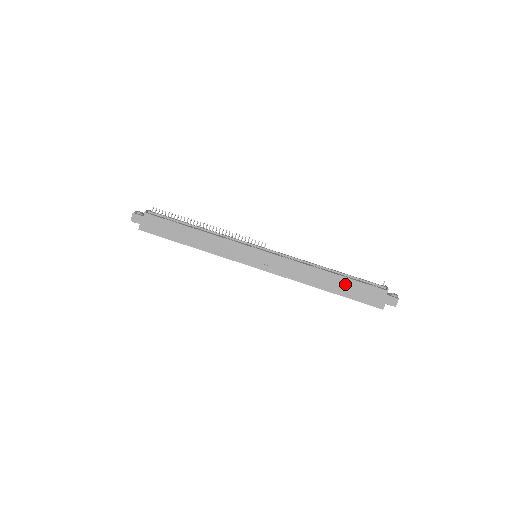
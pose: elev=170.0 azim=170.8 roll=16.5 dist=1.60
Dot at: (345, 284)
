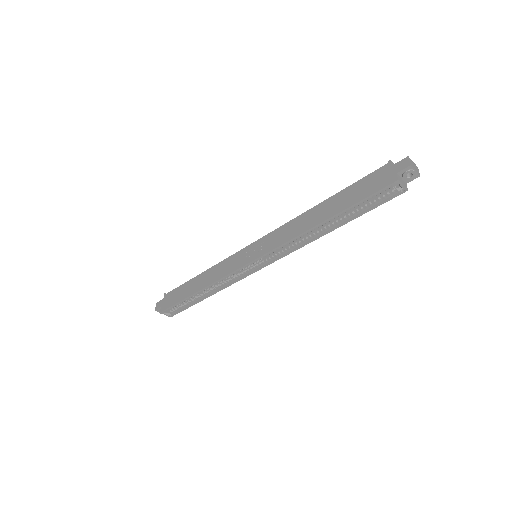
Dot at: (342, 197)
